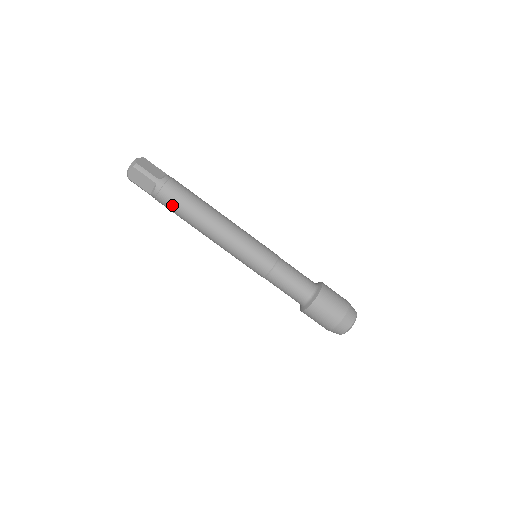
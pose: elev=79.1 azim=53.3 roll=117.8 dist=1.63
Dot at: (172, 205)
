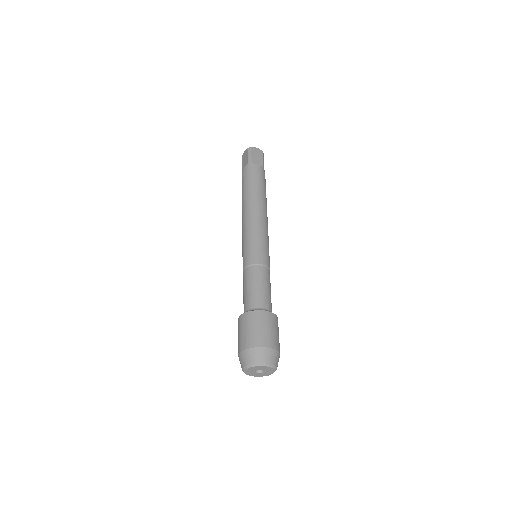
Dot at: (259, 178)
